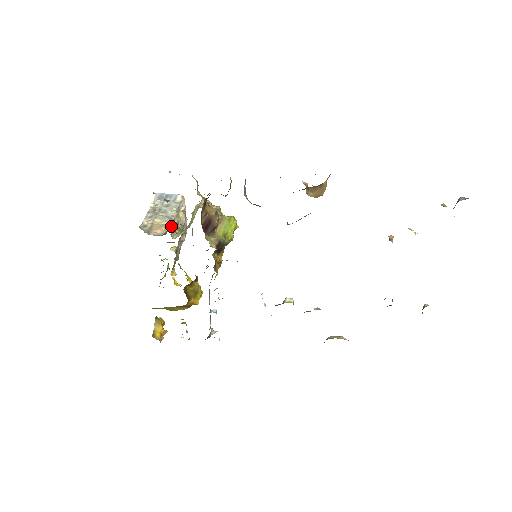
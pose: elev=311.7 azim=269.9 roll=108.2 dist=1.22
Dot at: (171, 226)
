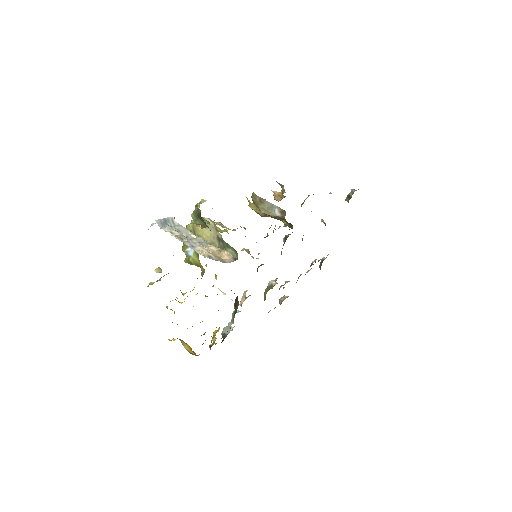
Dot at: (218, 250)
